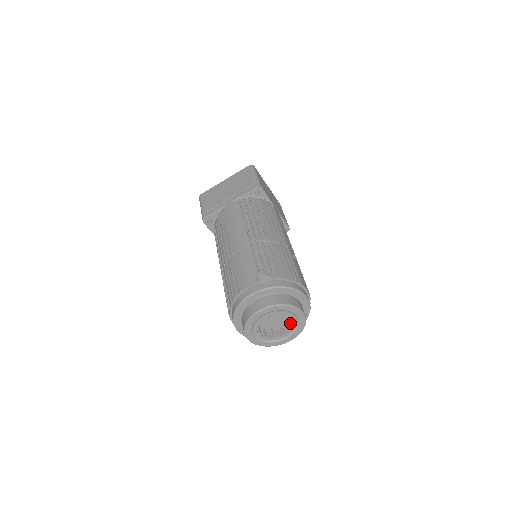
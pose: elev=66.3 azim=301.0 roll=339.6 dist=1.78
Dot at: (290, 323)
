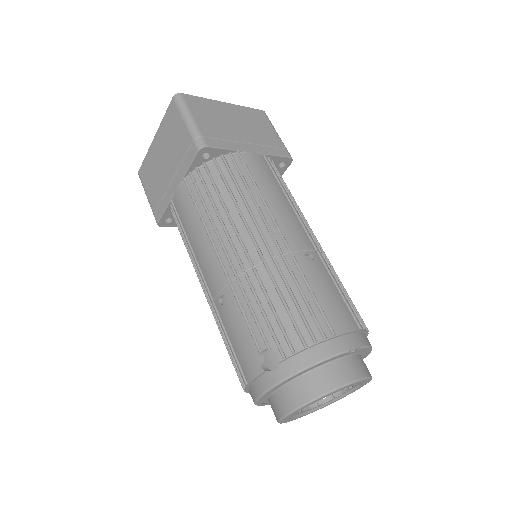
Dot at: occluded
